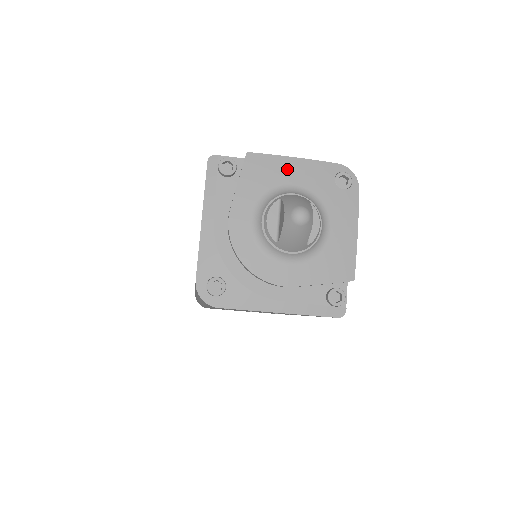
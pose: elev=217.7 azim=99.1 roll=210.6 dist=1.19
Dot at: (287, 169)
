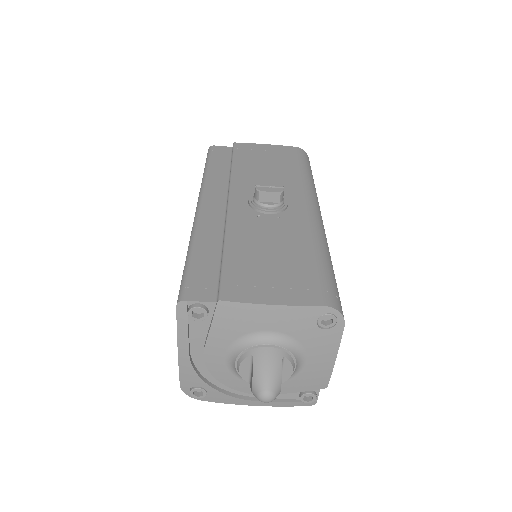
Dot at: (263, 317)
